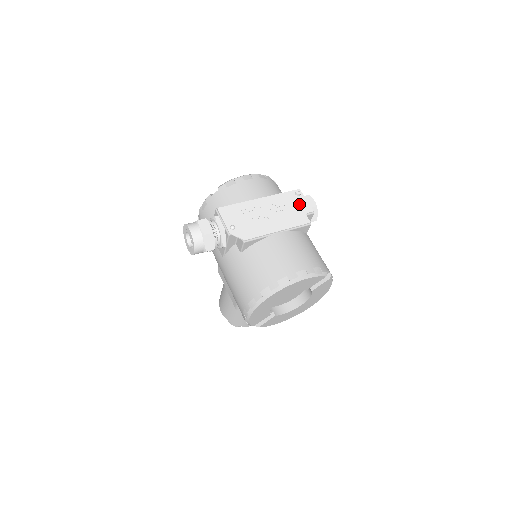
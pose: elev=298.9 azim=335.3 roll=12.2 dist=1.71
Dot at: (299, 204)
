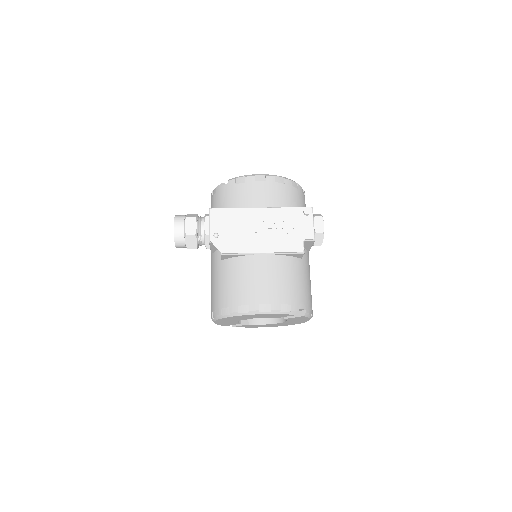
Dot at: (302, 226)
